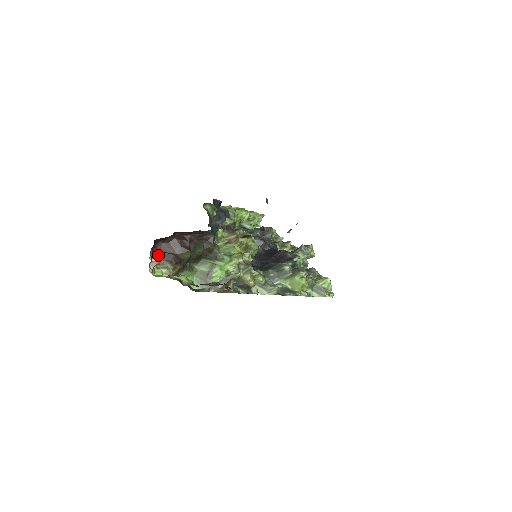
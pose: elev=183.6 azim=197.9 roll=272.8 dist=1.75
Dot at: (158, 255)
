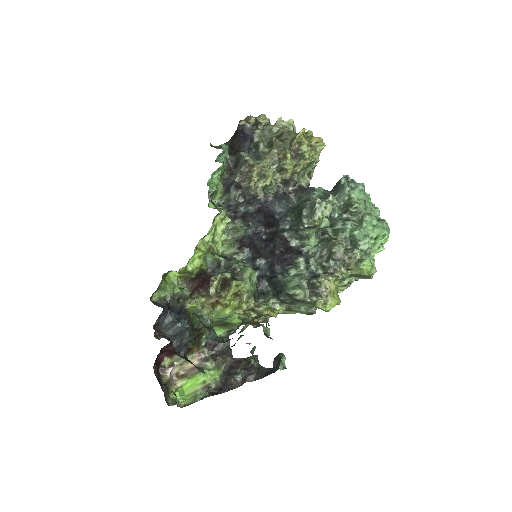
Dot at: (169, 355)
